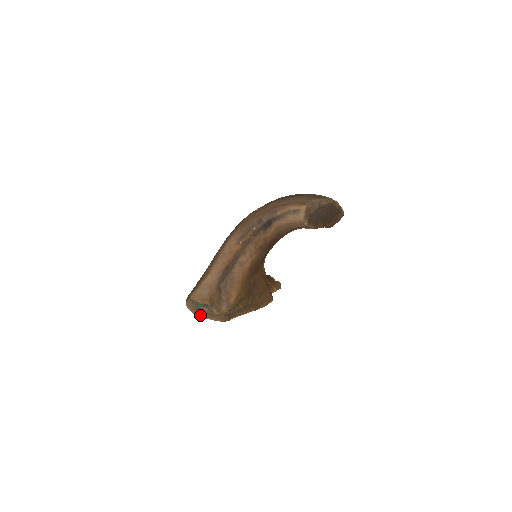
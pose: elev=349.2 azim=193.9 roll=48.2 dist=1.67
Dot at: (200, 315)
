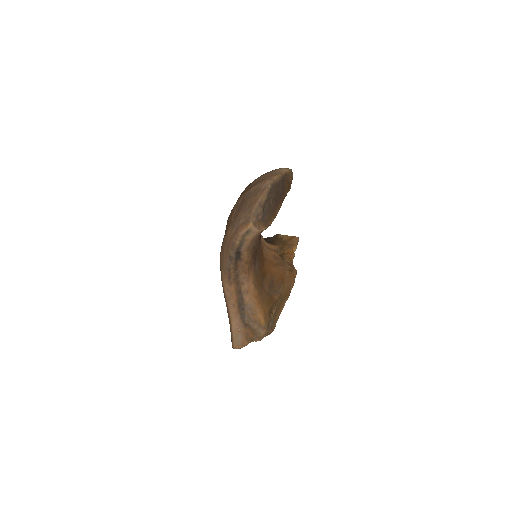
Dot at: (252, 341)
